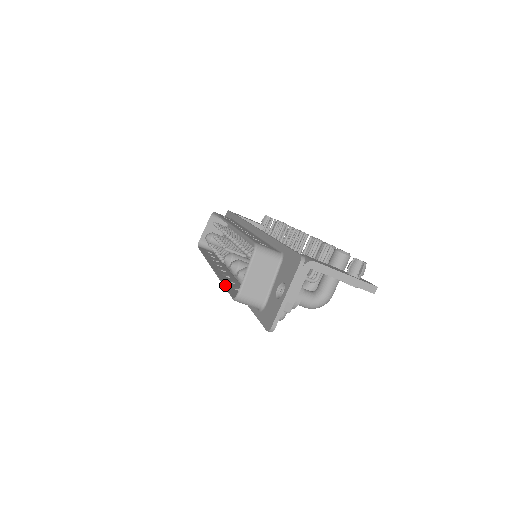
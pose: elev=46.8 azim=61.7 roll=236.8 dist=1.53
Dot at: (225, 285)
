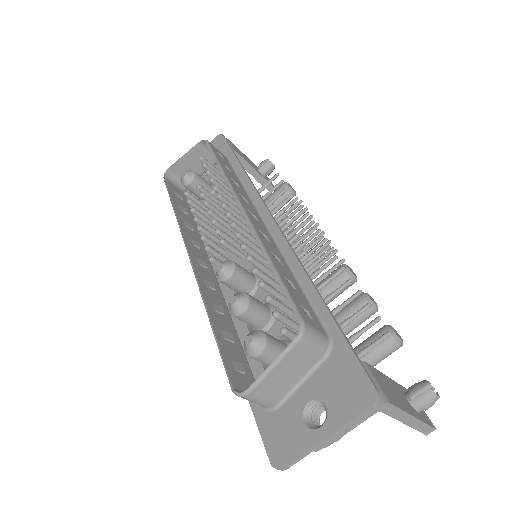
Dot at: (215, 331)
